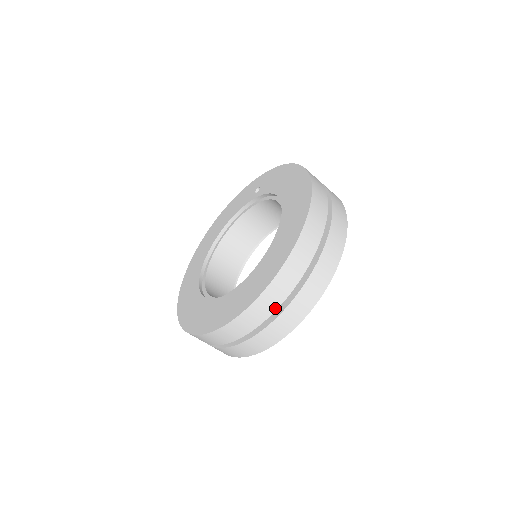
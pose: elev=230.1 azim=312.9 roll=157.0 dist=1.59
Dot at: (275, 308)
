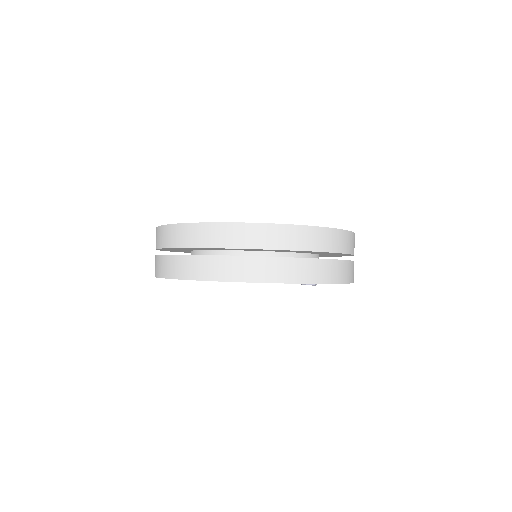
Dot at: (221, 246)
